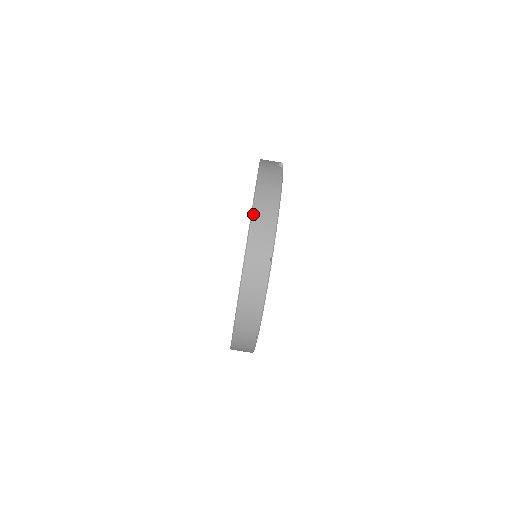
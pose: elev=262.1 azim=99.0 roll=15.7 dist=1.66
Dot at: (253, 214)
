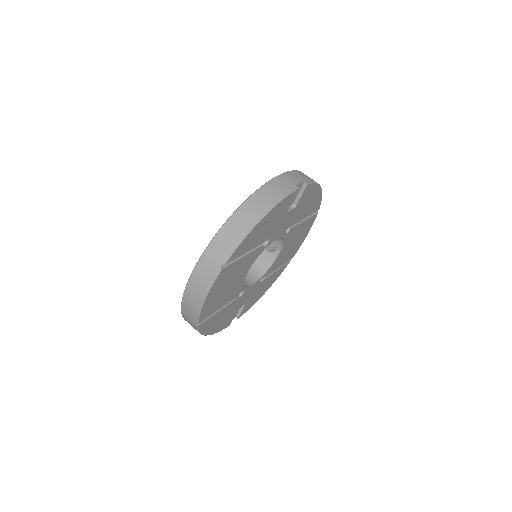
Dot at: (230, 219)
